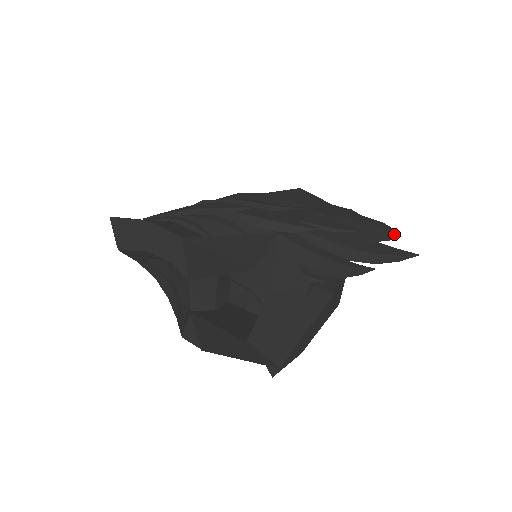
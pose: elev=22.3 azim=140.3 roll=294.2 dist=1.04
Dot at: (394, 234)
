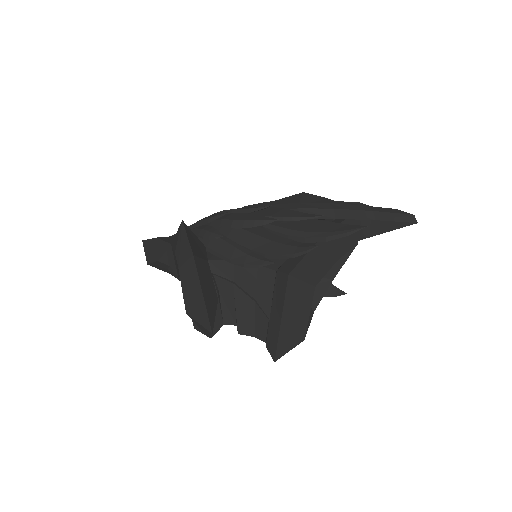
Dot at: (409, 218)
